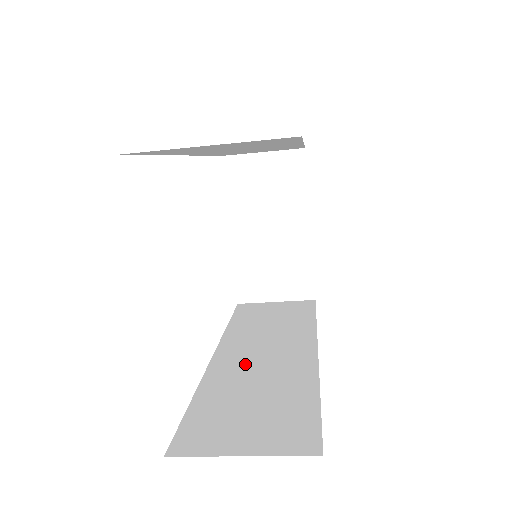
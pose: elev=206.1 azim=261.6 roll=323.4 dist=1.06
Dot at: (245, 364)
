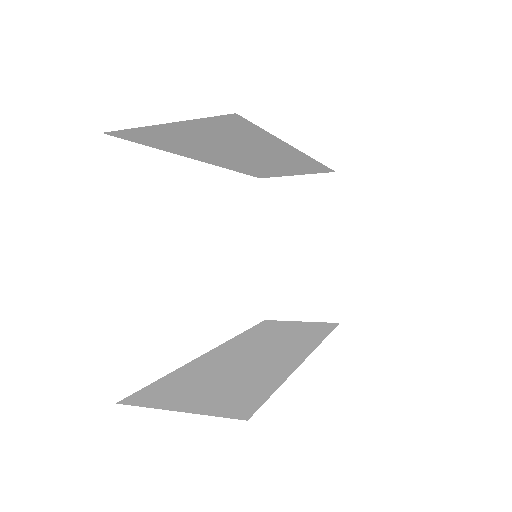
Dot at: (234, 357)
